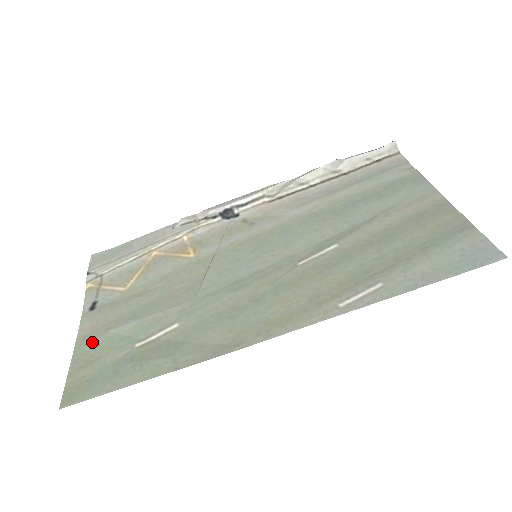
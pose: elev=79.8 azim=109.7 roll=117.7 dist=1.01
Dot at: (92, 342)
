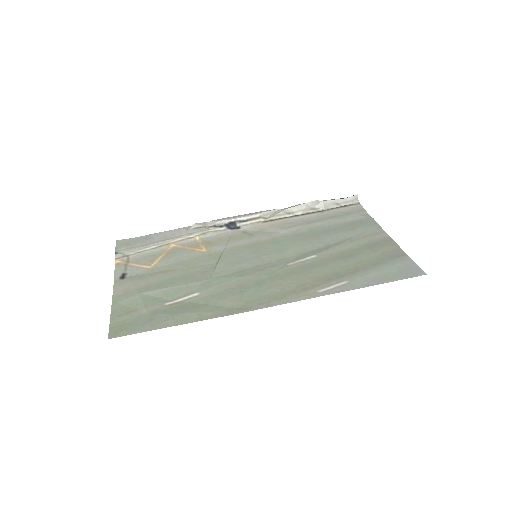
Dot at: (128, 299)
